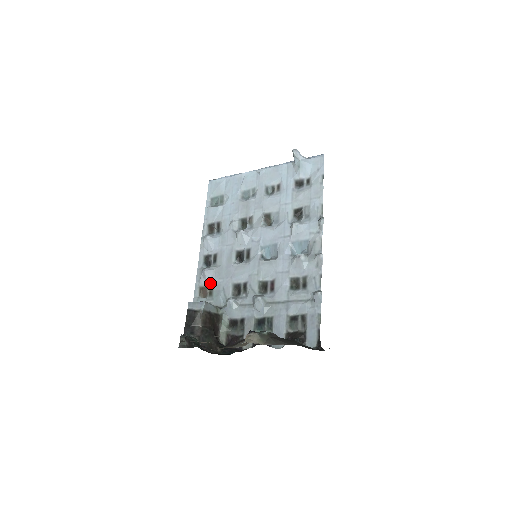
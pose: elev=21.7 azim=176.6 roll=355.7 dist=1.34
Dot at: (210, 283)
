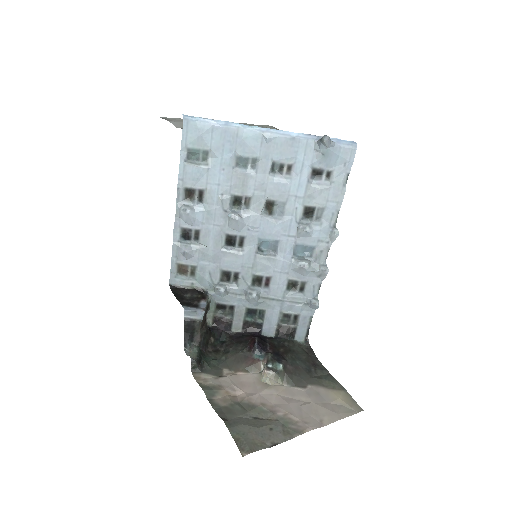
Dot at: (192, 263)
